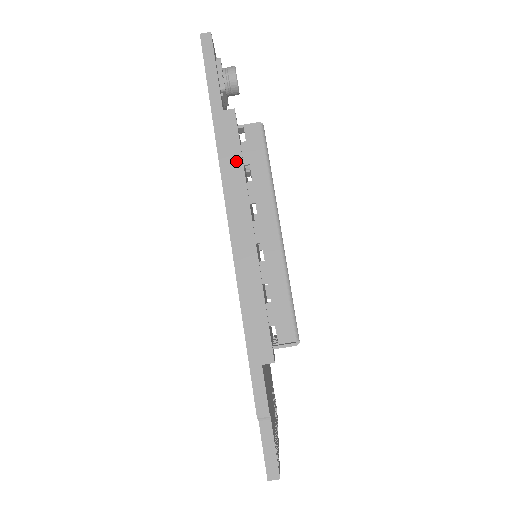
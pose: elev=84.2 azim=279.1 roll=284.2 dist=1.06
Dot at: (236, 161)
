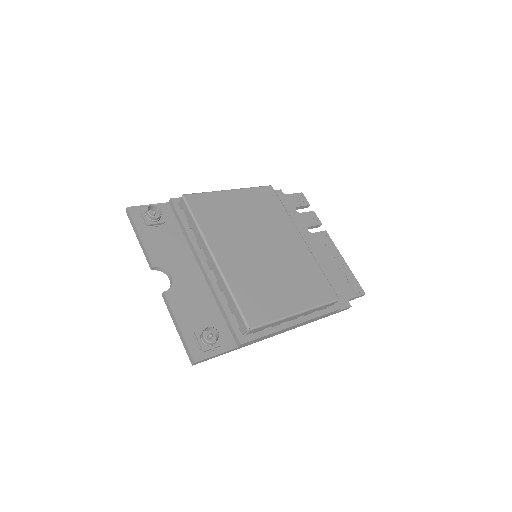
Dot at: occluded
